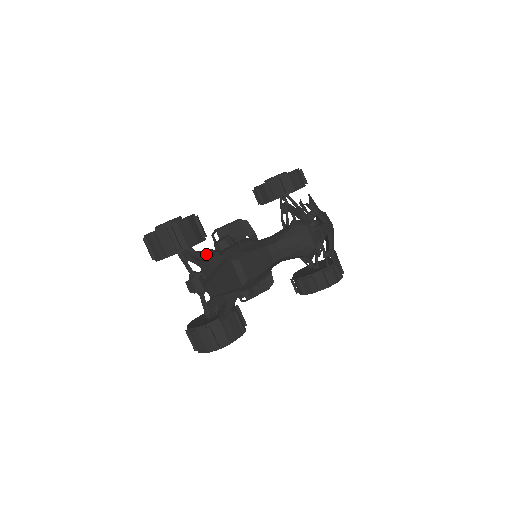
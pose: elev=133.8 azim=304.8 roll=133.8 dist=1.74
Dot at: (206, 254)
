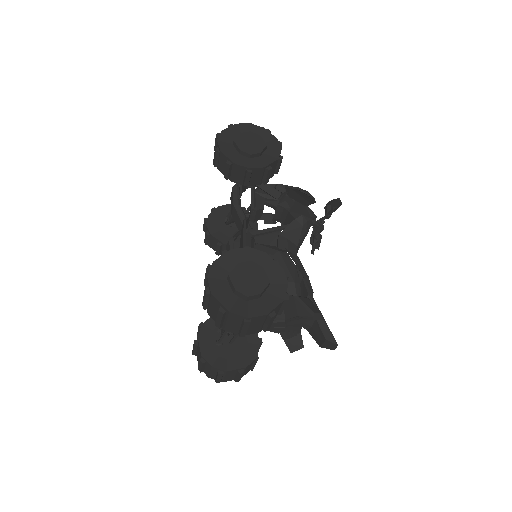
Dot at: occluded
